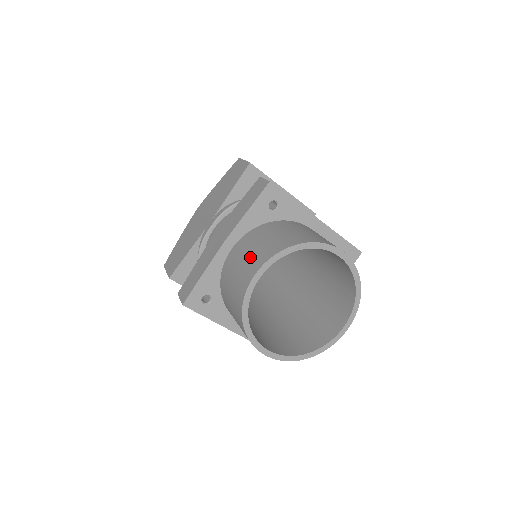
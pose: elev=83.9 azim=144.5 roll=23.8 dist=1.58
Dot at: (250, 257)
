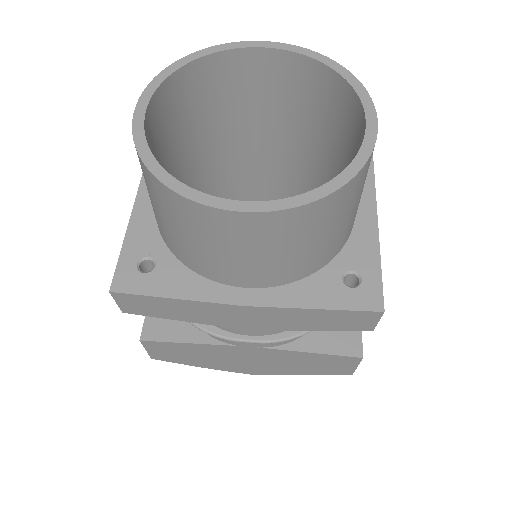
Dot at: occluded
